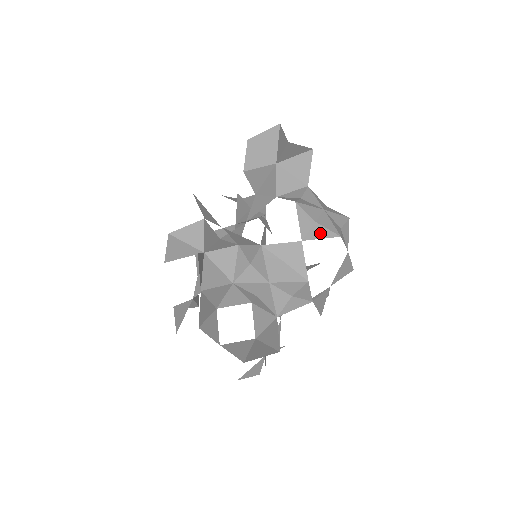
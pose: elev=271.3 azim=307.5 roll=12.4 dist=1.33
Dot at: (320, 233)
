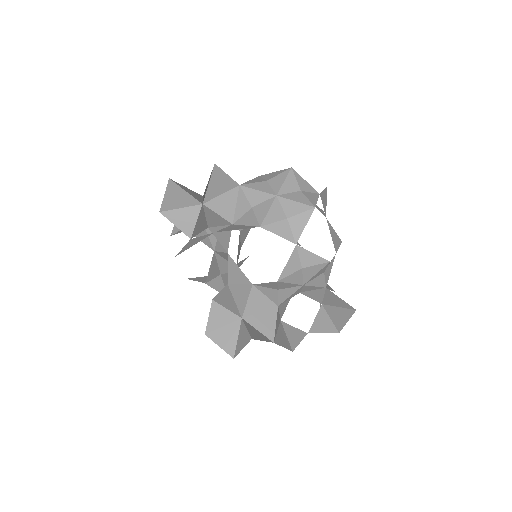
Dot at: (300, 223)
